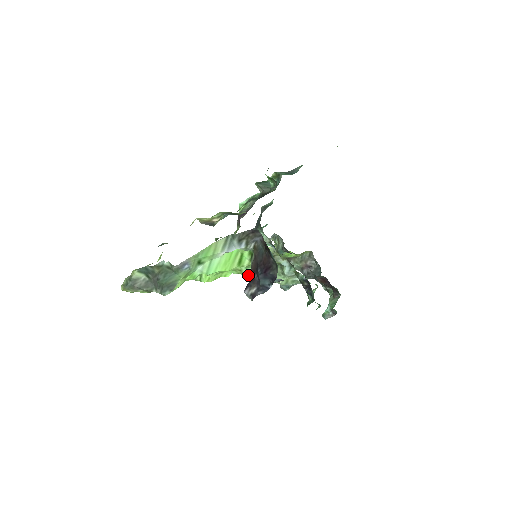
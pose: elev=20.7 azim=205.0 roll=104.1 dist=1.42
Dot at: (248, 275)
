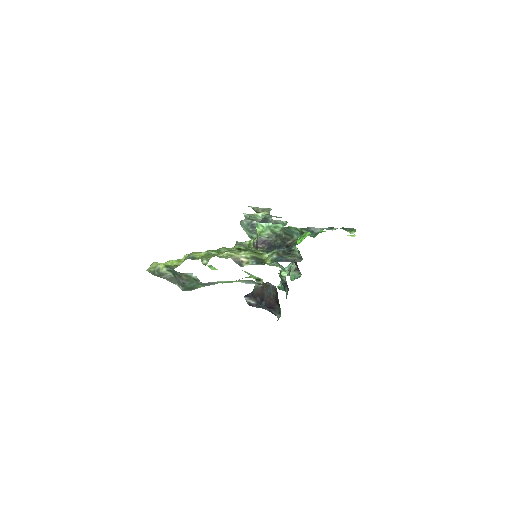
Dot at: (247, 273)
